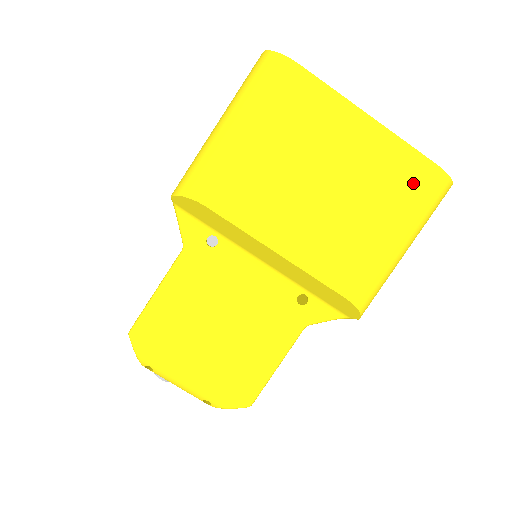
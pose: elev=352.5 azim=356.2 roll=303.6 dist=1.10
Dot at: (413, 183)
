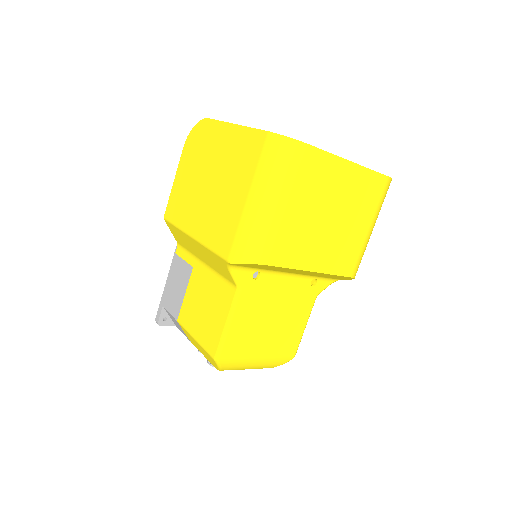
Dot at: (377, 193)
